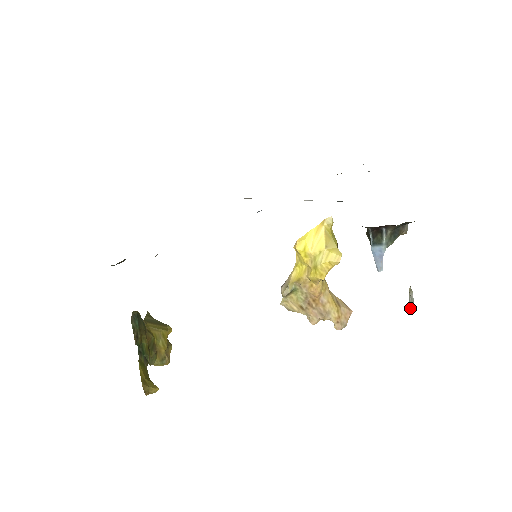
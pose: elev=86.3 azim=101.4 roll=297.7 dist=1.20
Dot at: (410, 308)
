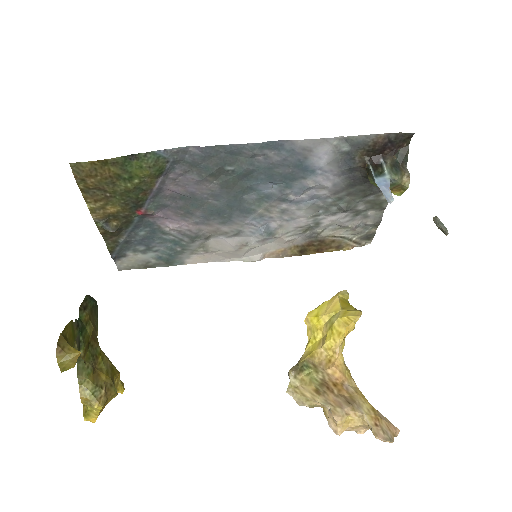
Dot at: (440, 226)
